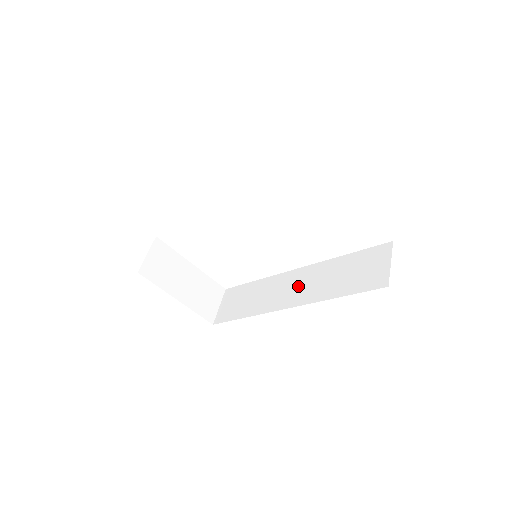
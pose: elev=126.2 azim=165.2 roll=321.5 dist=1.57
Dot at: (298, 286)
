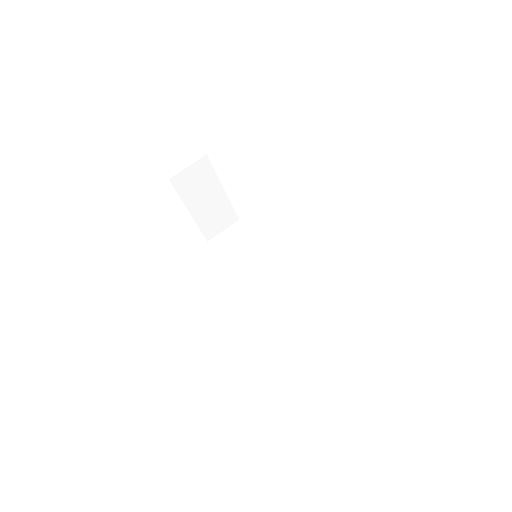
Dot at: (275, 290)
